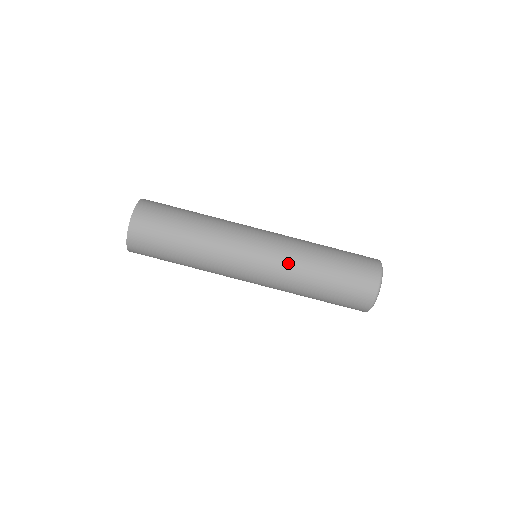
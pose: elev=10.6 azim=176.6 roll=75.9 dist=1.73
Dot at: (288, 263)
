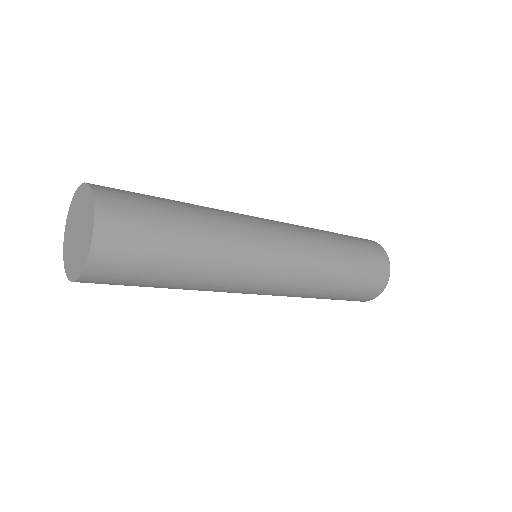
Dot at: (310, 276)
